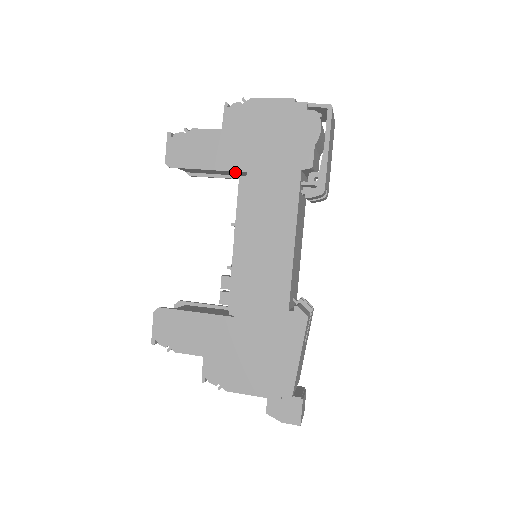
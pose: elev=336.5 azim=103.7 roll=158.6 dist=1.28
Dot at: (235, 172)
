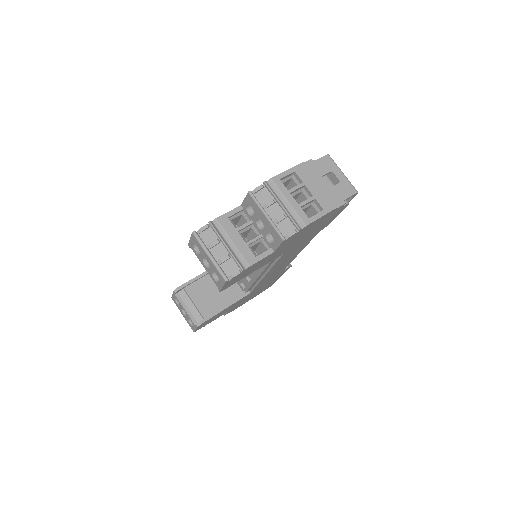
Dot at: occluded
